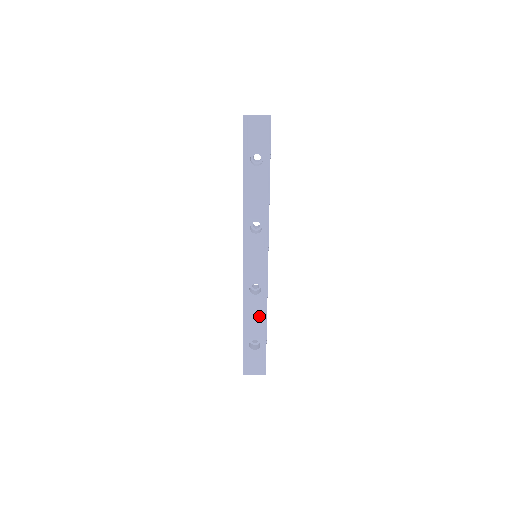
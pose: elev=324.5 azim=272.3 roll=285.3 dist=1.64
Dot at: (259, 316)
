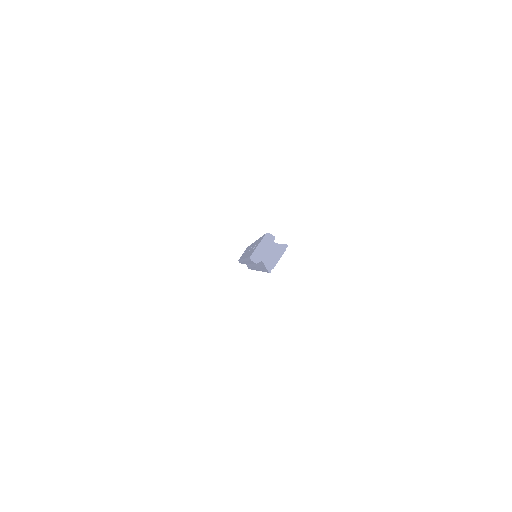
Dot at: occluded
